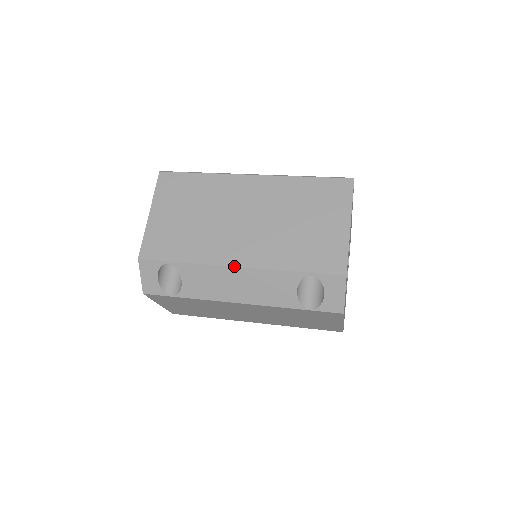
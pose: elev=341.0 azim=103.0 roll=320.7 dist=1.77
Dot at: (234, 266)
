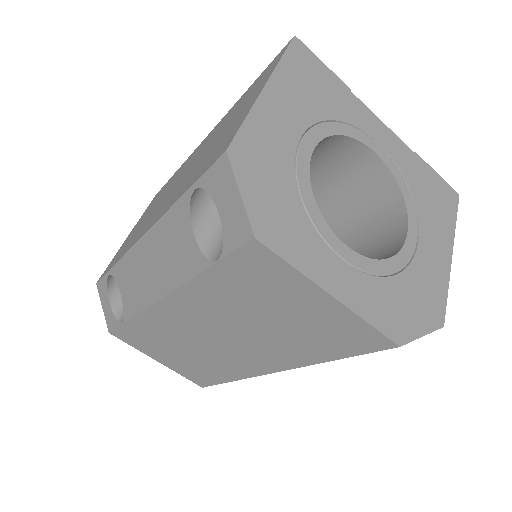
Dot at: (140, 238)
